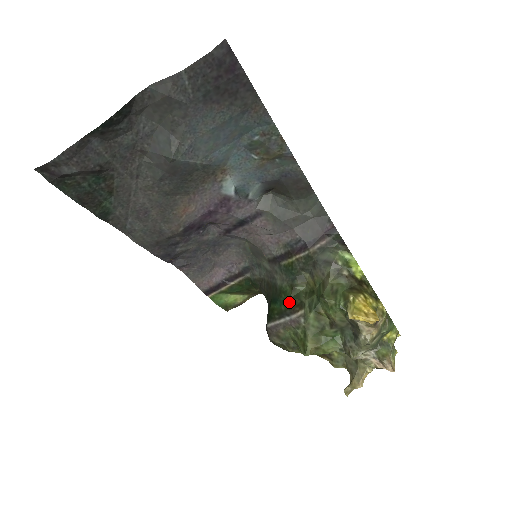
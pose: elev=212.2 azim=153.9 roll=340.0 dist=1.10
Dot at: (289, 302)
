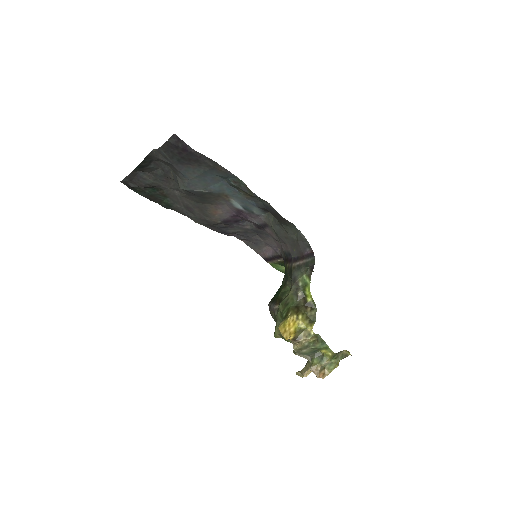
Dot at: (278, 295)
